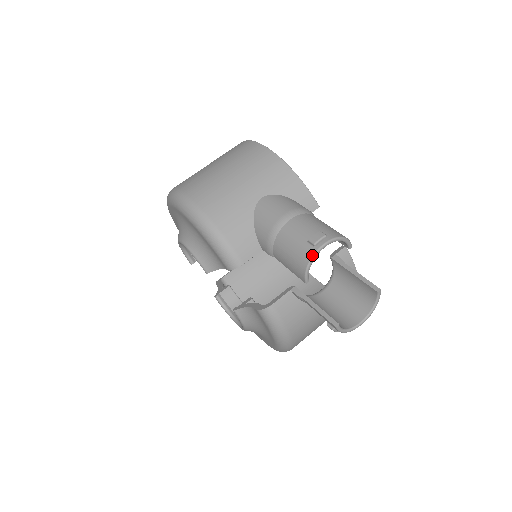
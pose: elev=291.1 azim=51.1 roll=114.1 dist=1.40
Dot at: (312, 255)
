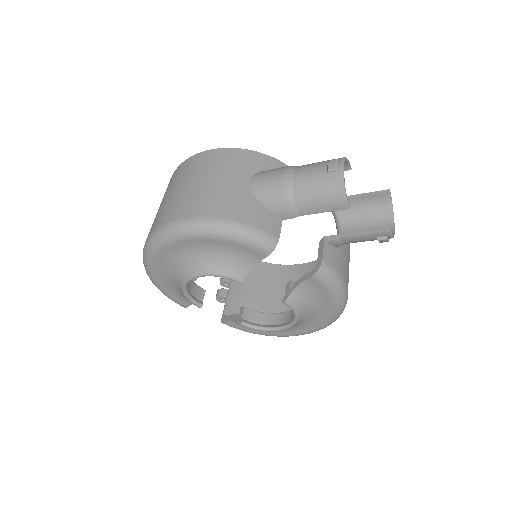
Dot at: (341, 178)
